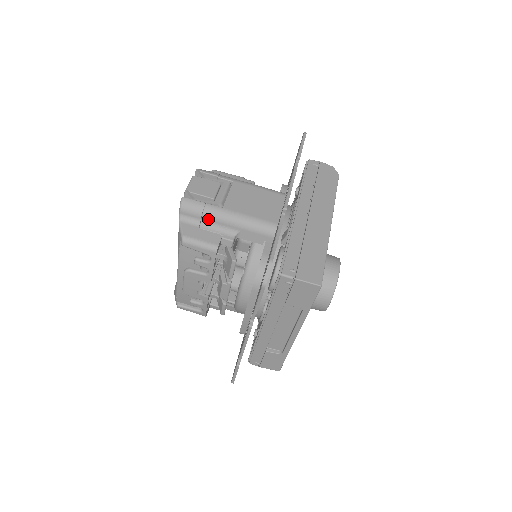
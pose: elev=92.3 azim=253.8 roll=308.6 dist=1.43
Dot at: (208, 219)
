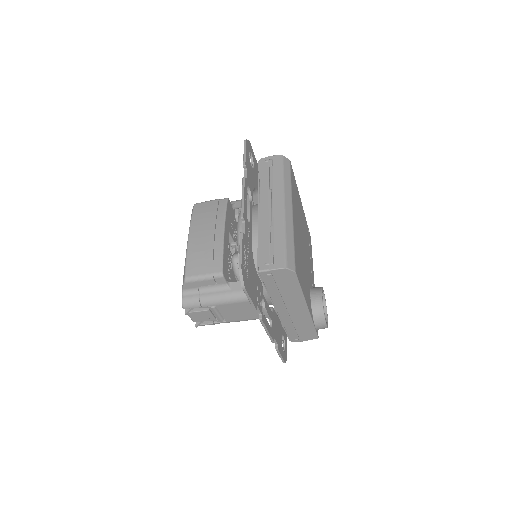
Dot at: occluded
